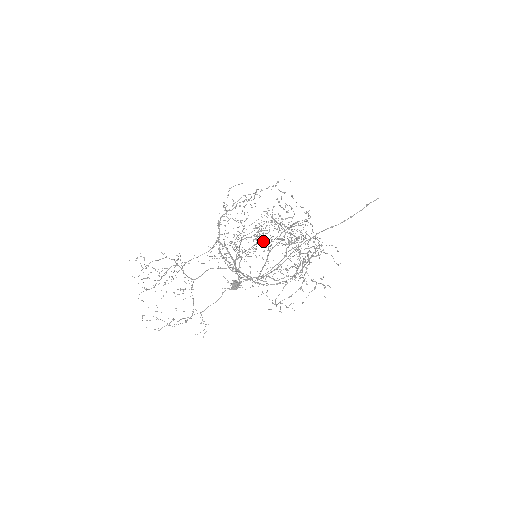
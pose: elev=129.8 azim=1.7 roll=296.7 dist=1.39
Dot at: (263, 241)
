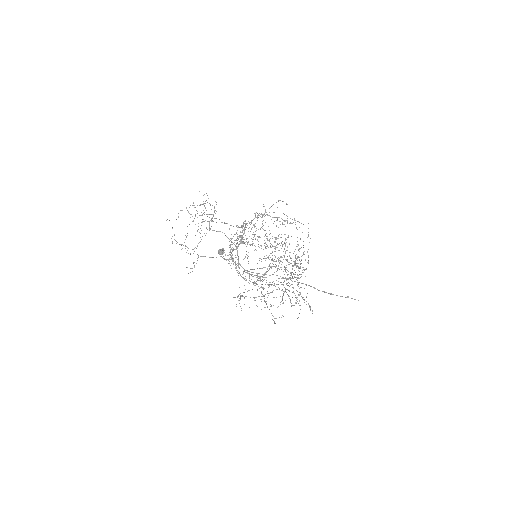
Dot at: occluded
